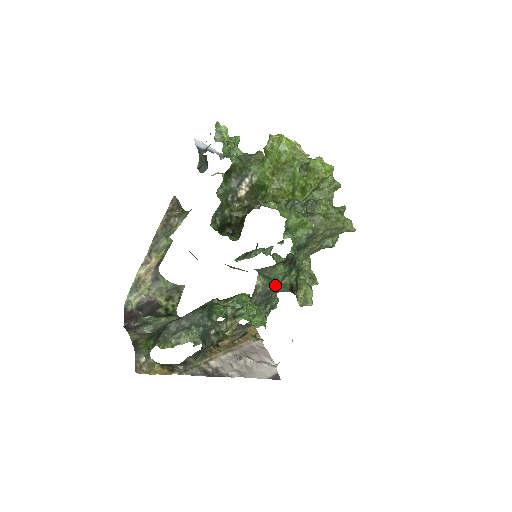
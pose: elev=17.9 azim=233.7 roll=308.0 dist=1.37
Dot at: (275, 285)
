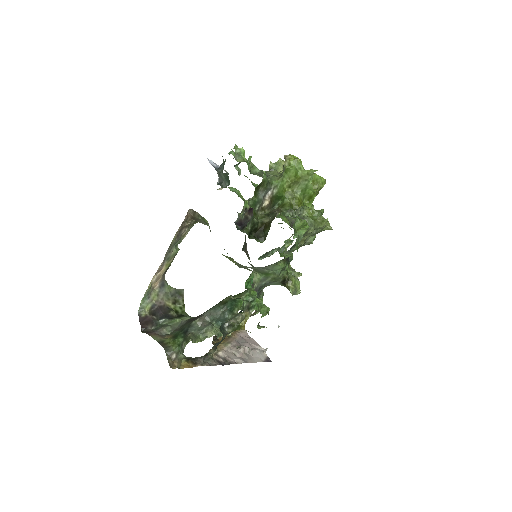
Dot at: (270, 279)
